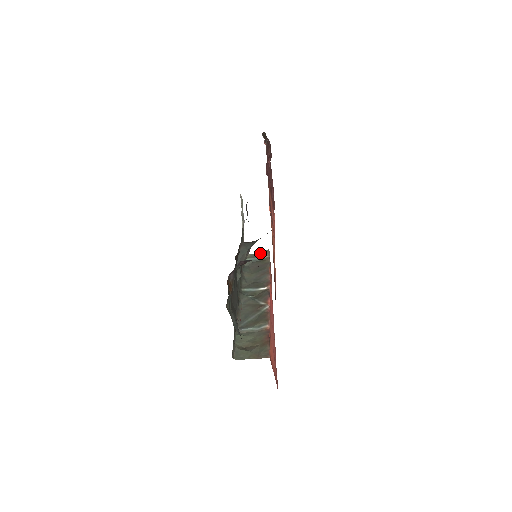
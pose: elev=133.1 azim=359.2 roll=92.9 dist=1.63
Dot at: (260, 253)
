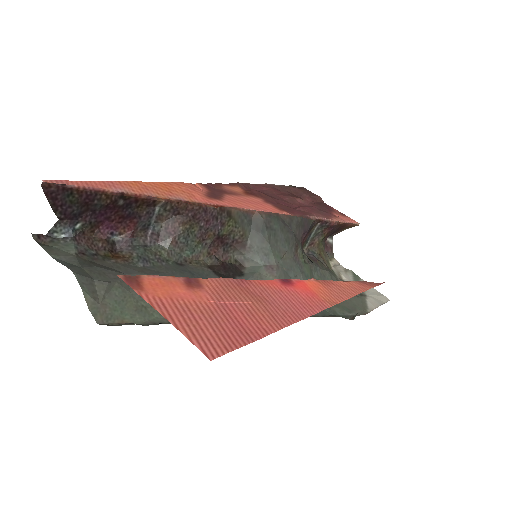
Dot at: occluded
